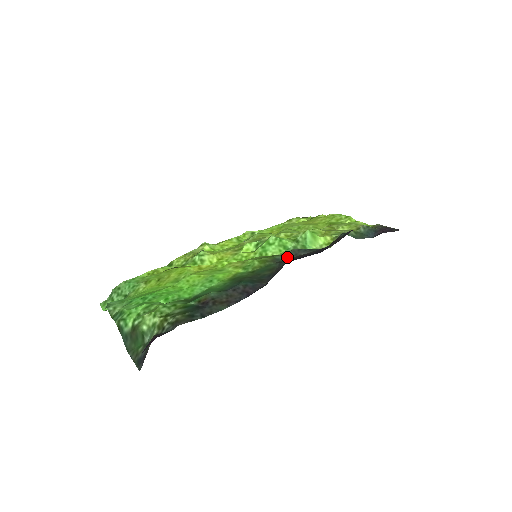
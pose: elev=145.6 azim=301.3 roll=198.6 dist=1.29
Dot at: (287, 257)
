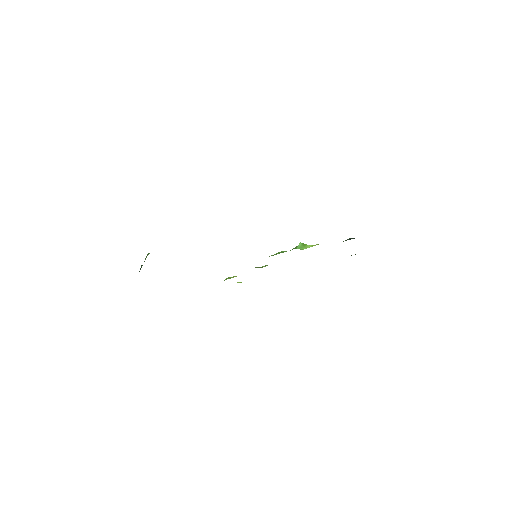
Dot at: occluded
